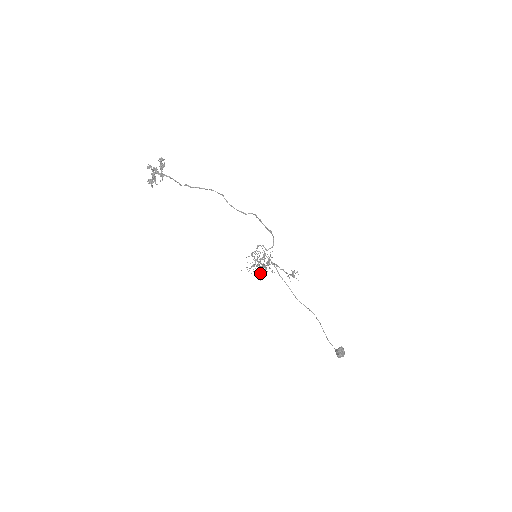
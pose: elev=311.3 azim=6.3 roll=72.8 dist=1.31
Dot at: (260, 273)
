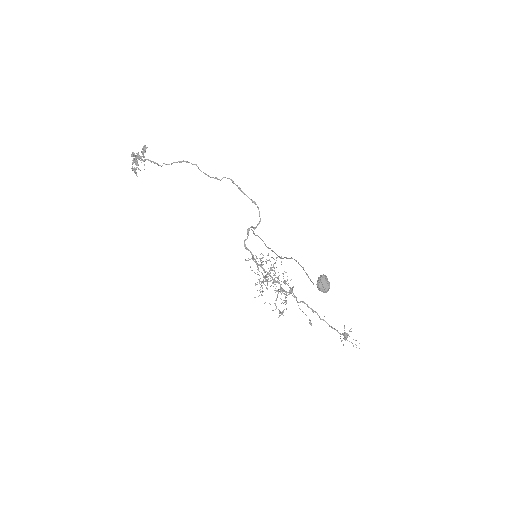
Dot at: (284, 309)
